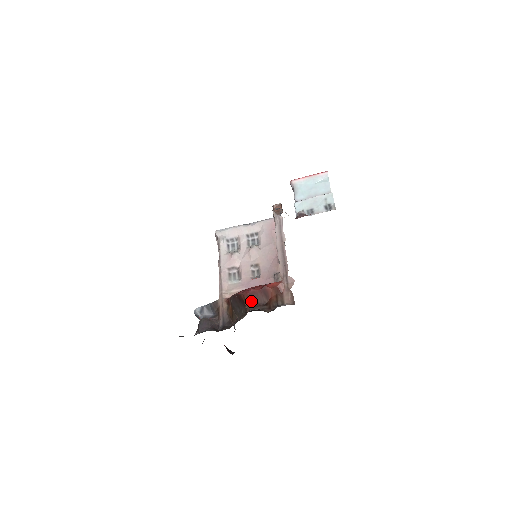
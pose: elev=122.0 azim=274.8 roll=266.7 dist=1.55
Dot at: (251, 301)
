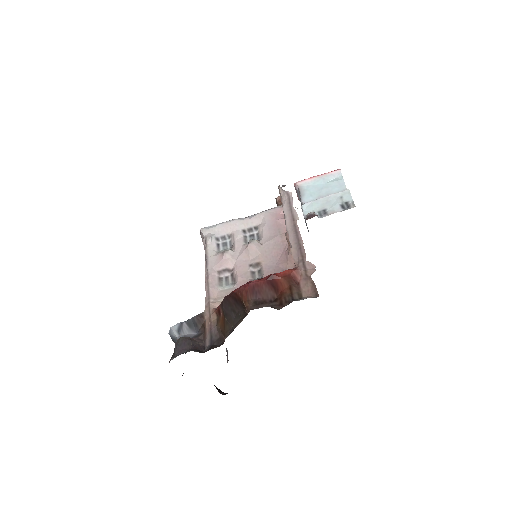
Dot at: (252, 297)
